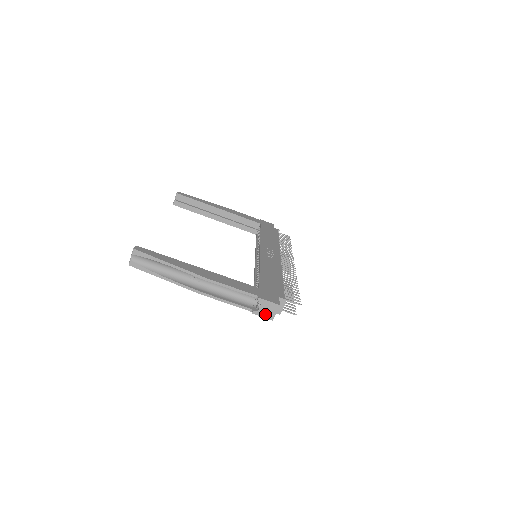
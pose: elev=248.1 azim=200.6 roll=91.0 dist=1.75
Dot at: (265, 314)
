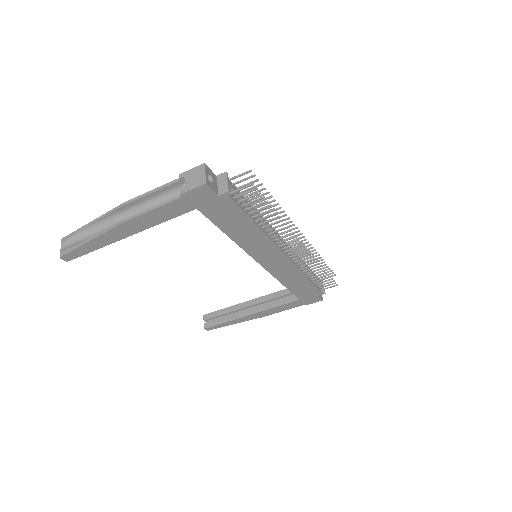
Dot at: (194, 184)
